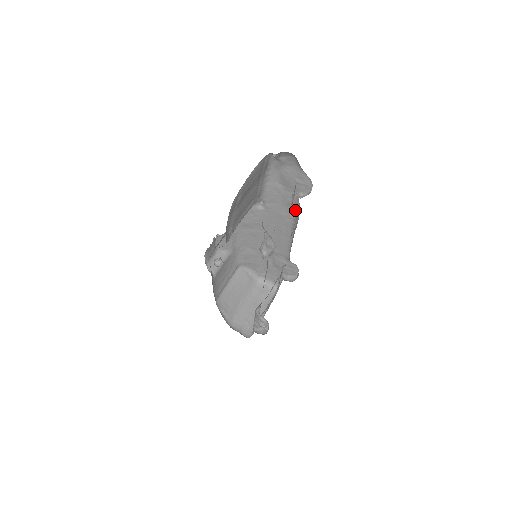
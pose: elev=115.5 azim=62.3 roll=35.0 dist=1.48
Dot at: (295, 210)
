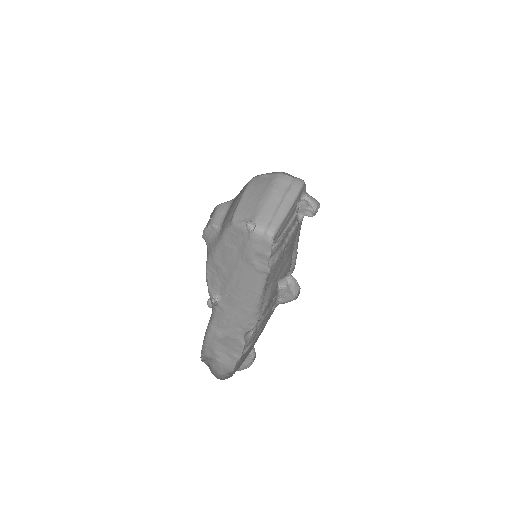
Dot at: occluded
